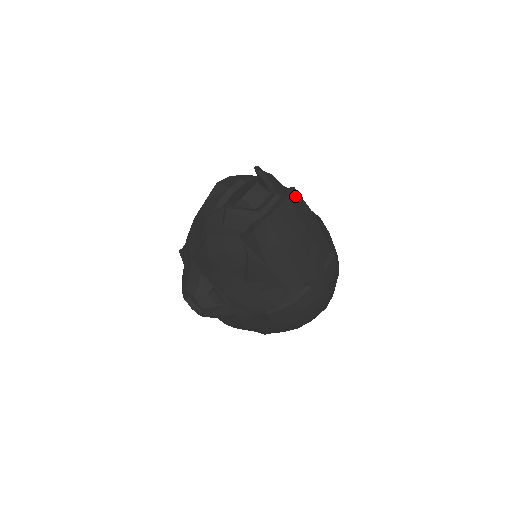
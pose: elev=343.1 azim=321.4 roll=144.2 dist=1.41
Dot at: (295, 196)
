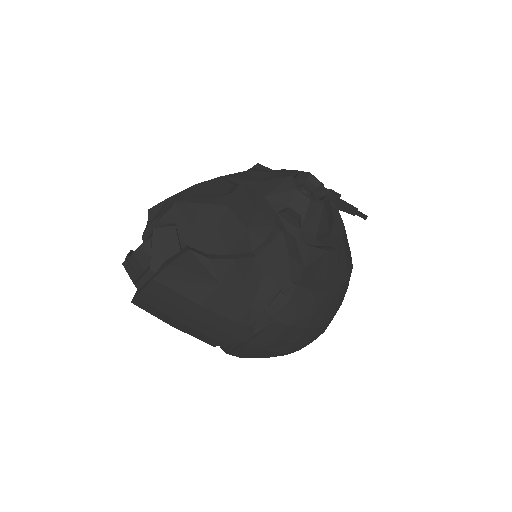
Dot at: (173, 274)
